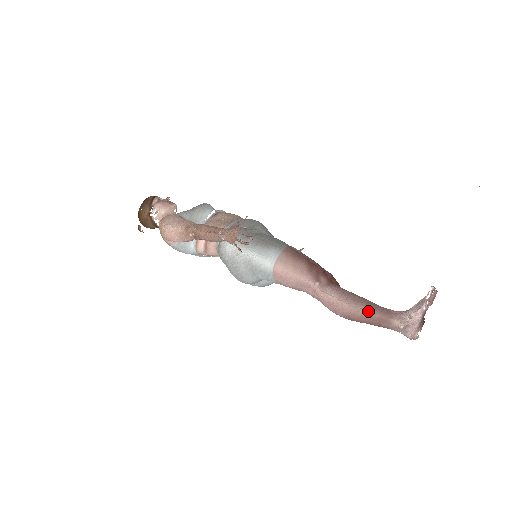
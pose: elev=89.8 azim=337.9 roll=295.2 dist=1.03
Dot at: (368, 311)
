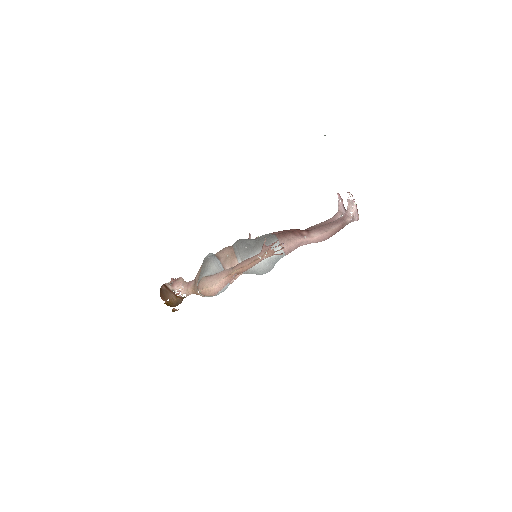
Dot at: (336, 226)
